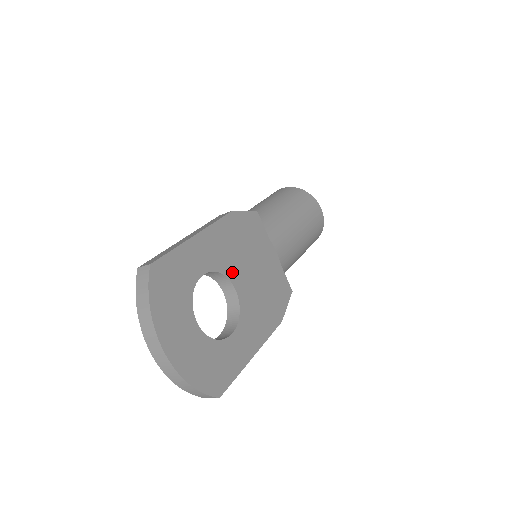
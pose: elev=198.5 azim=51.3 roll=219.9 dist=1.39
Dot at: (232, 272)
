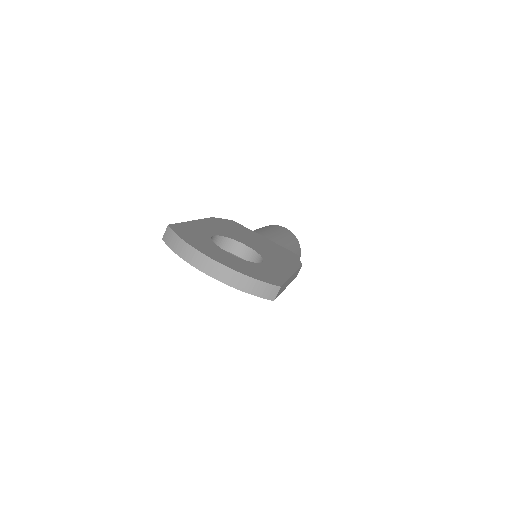
Dot at: (236, 239)
